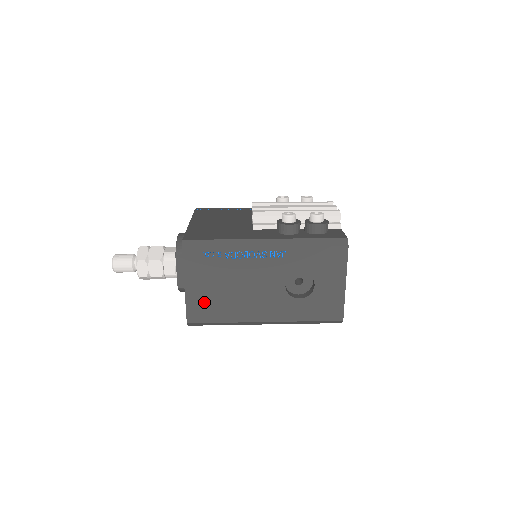
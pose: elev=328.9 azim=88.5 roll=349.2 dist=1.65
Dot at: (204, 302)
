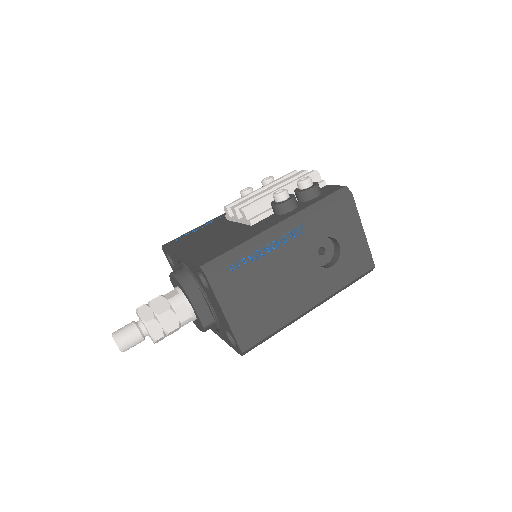
Dot at: (250, 320)
